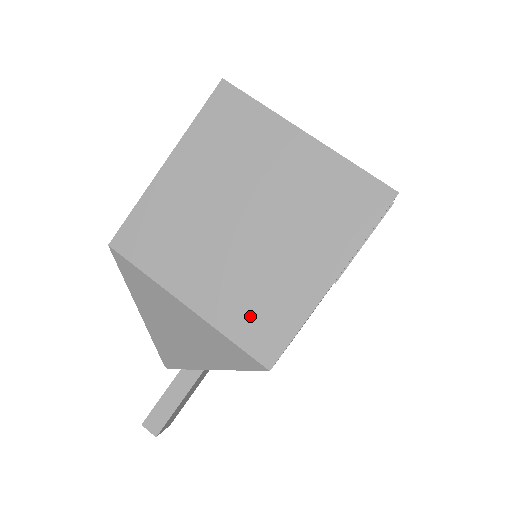
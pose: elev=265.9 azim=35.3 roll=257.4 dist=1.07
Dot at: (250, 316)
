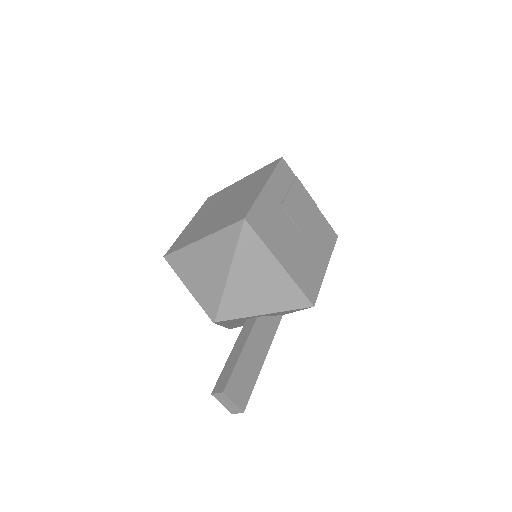
Dot at: (231, 217)
